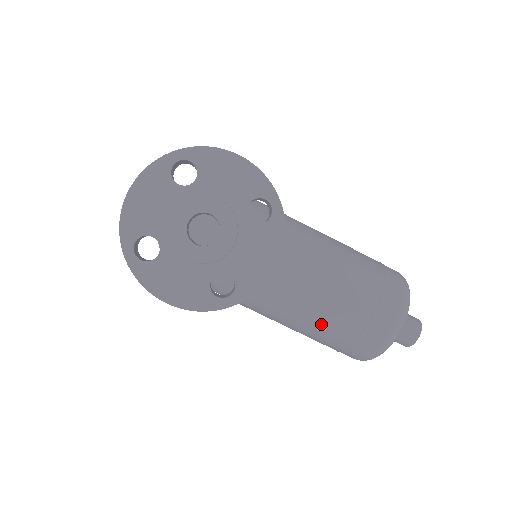
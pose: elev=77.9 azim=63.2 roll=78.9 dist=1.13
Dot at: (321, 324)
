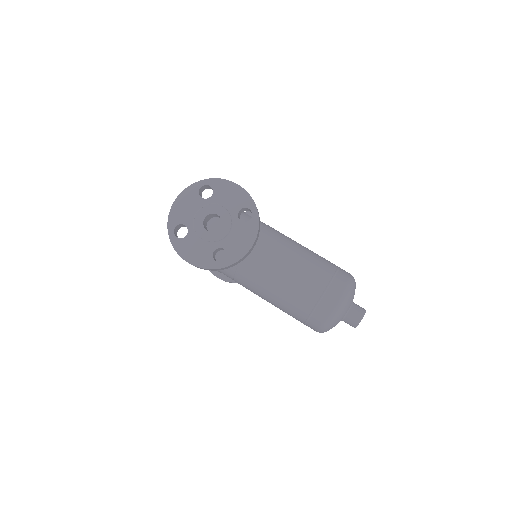
Dot at: (289, 298)
